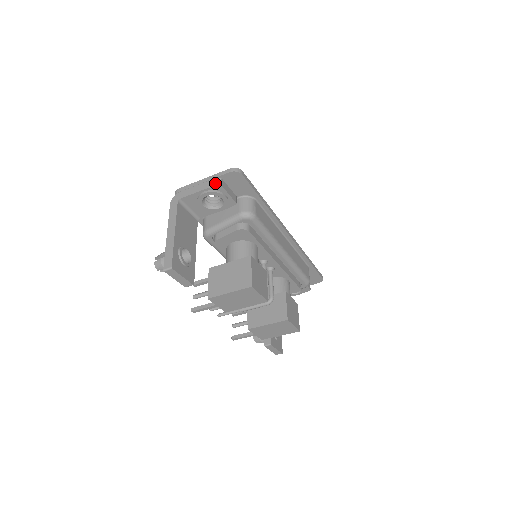
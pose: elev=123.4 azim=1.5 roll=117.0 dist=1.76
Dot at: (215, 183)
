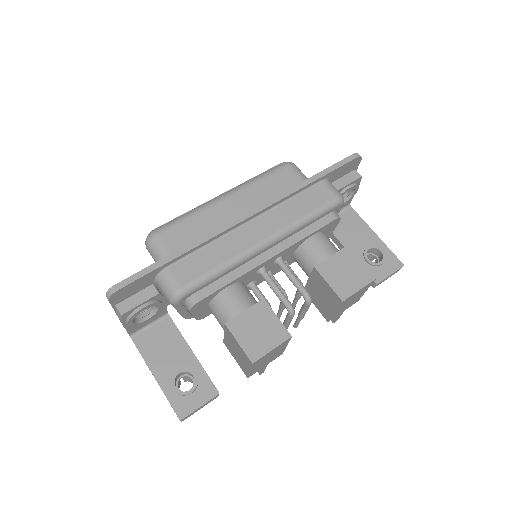
Dot at: (119, 315)
